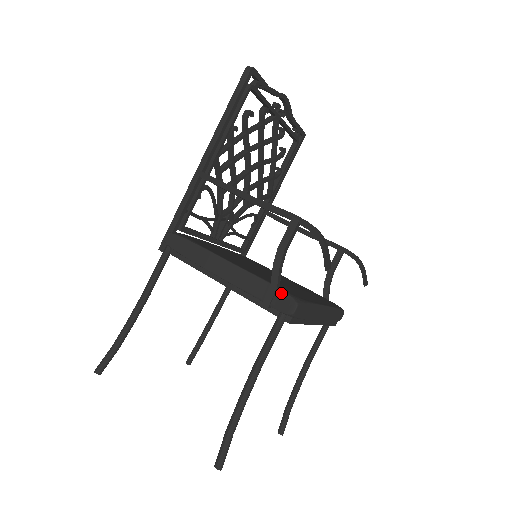
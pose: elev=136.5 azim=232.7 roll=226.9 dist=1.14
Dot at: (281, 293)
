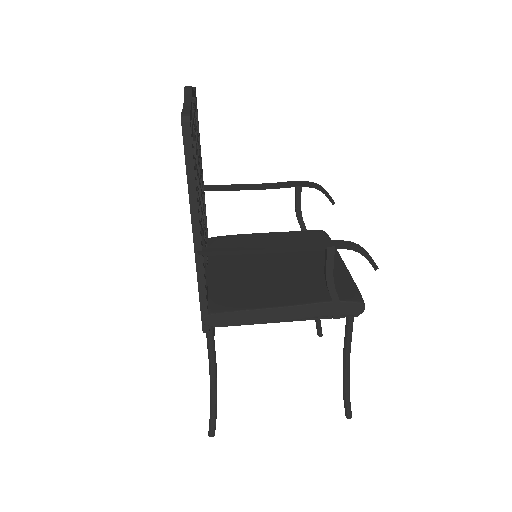
Dot at: (346, 304)
